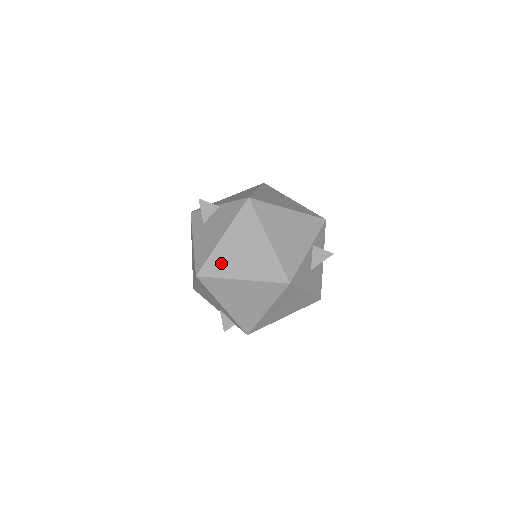
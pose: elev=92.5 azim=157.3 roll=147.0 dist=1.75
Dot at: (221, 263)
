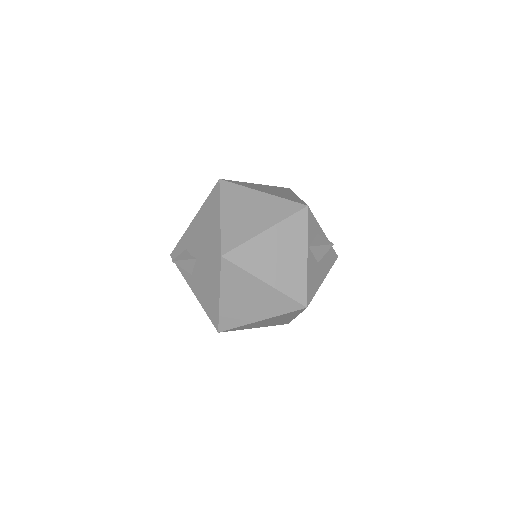
Dot at: (233, 316)
